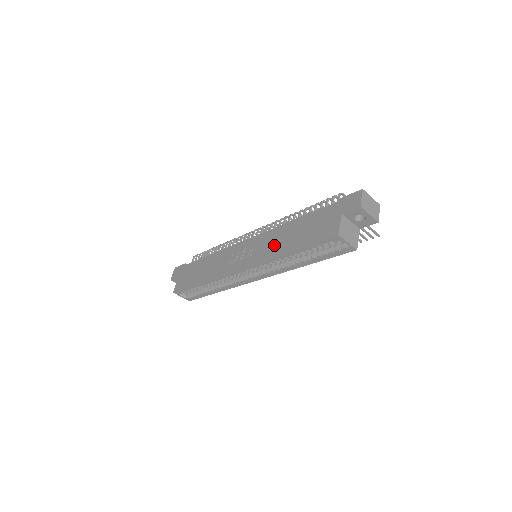
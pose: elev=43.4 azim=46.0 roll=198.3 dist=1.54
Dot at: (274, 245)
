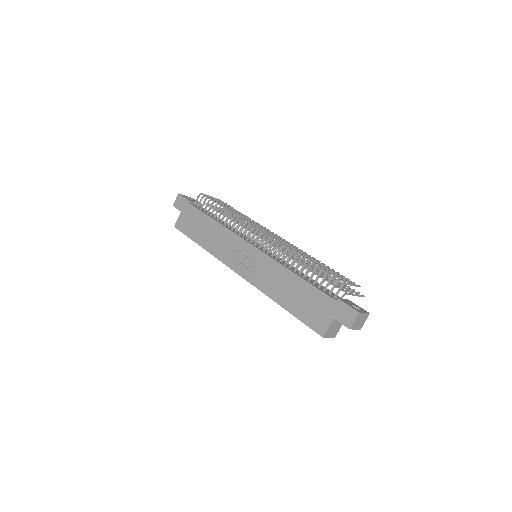
Dot at: (272, 284)
